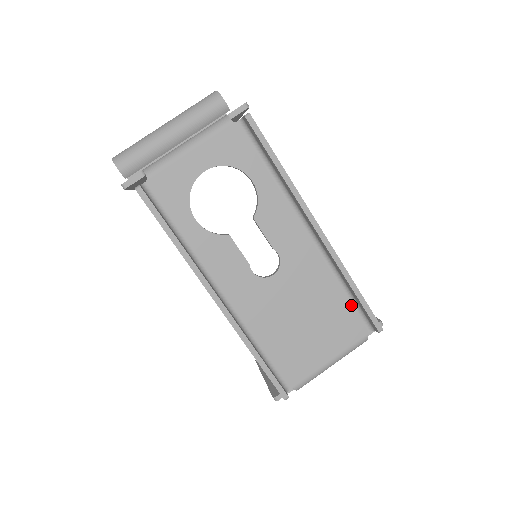
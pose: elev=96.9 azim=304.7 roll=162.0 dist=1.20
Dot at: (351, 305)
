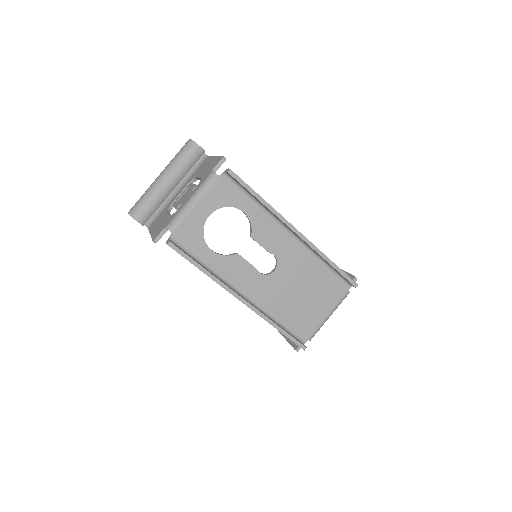
Dot at: (332, 274)
